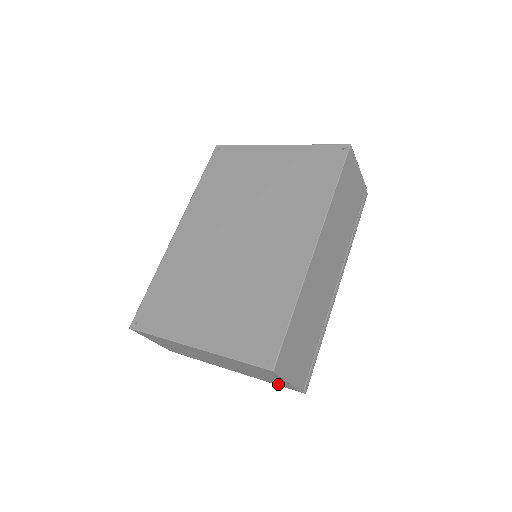
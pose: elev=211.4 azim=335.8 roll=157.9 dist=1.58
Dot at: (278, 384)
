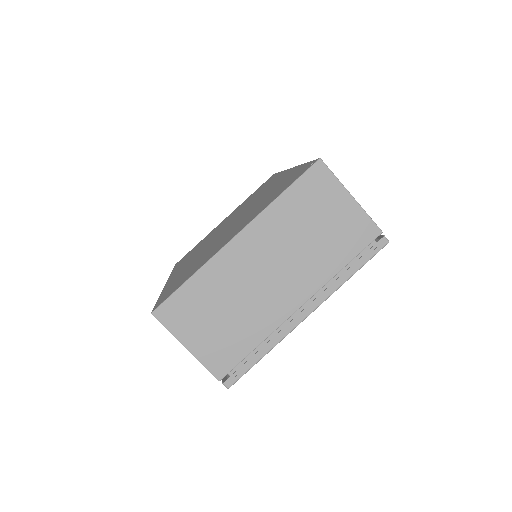
Dot at: (355, 250)
